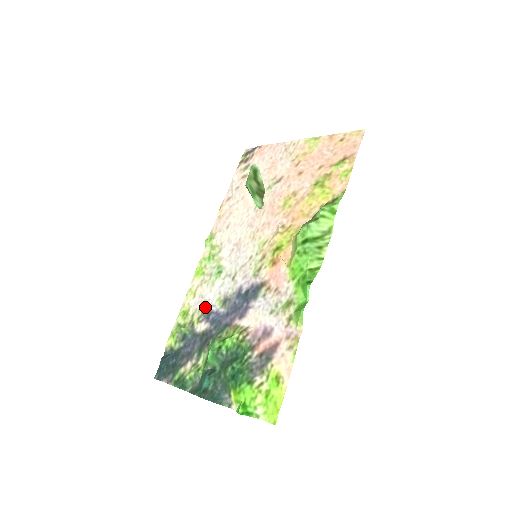
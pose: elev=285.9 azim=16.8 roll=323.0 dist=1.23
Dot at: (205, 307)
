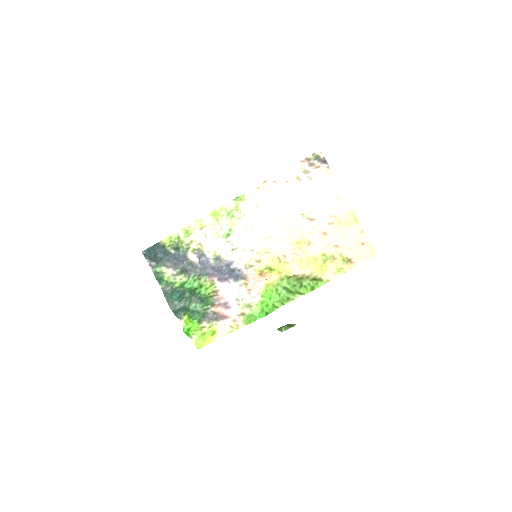
Dot at: (203, 247)
